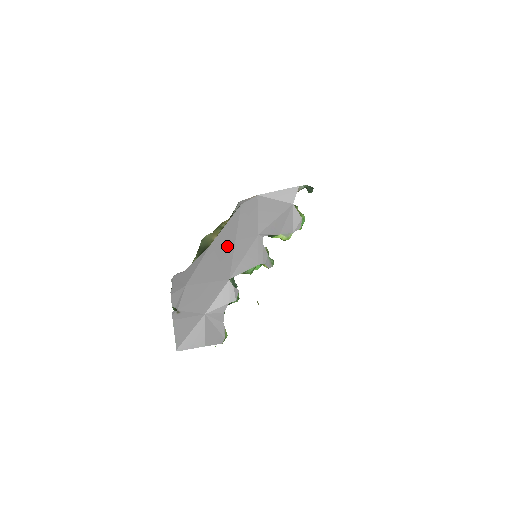
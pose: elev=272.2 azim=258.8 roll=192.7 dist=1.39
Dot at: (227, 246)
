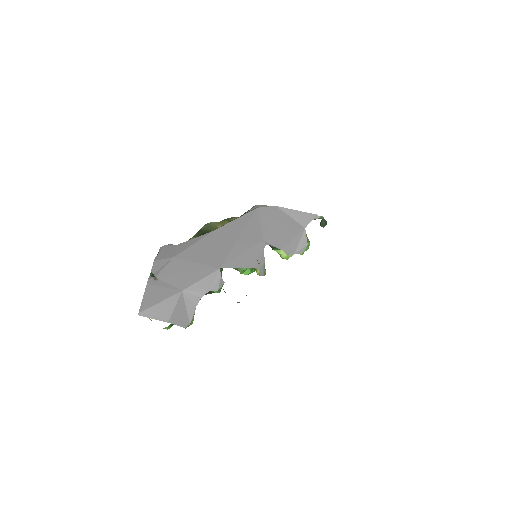
Dot at: (230, 238)
